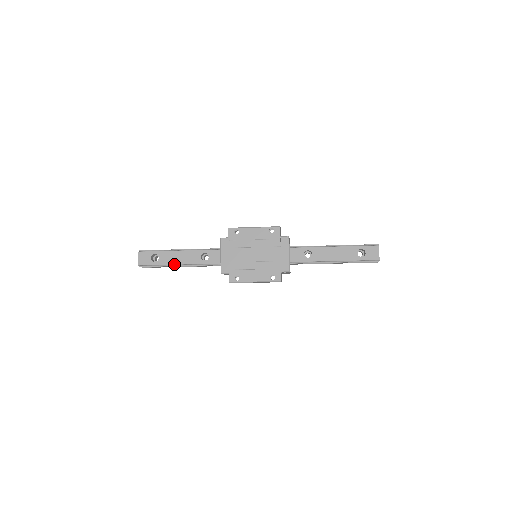
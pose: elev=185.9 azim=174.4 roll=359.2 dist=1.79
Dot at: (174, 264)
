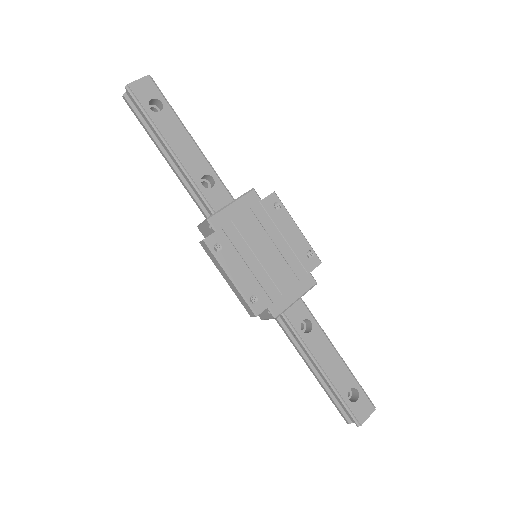
Dot at: (167, 140)
